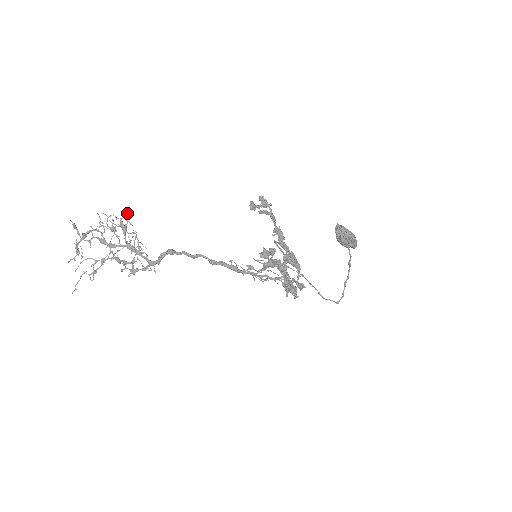
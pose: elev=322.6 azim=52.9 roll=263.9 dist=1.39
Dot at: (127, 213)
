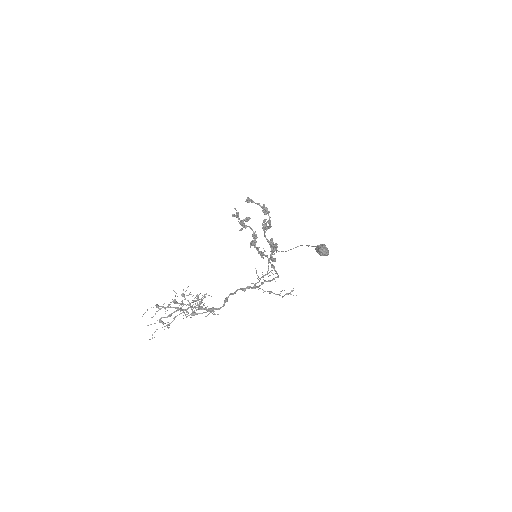
Dot at: (206, 294)
